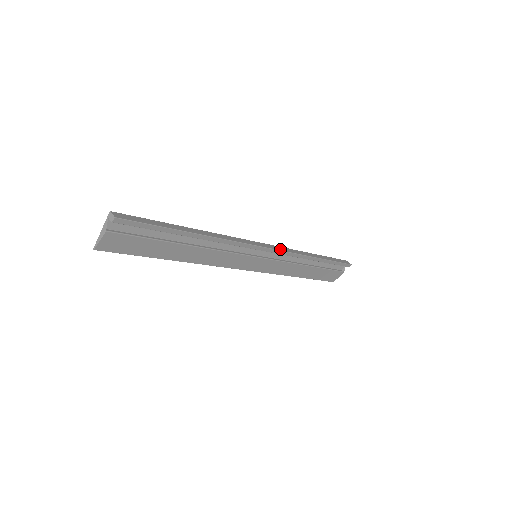
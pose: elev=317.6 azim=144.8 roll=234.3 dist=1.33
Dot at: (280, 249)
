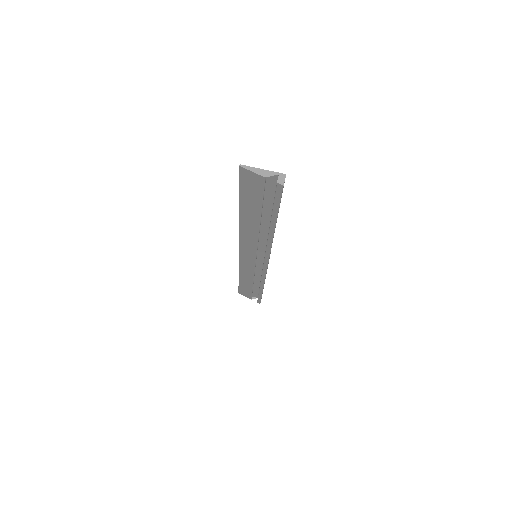
Dot at: occluded
